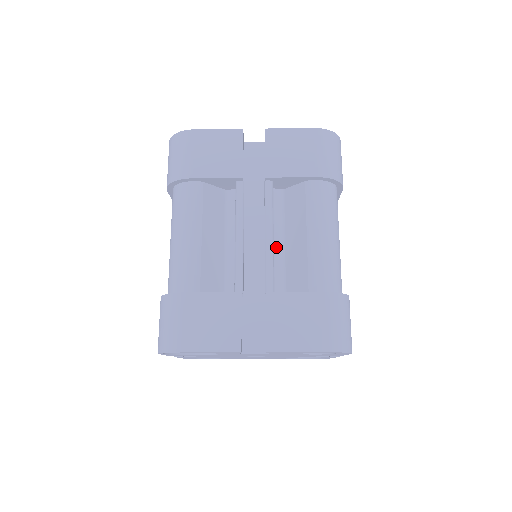
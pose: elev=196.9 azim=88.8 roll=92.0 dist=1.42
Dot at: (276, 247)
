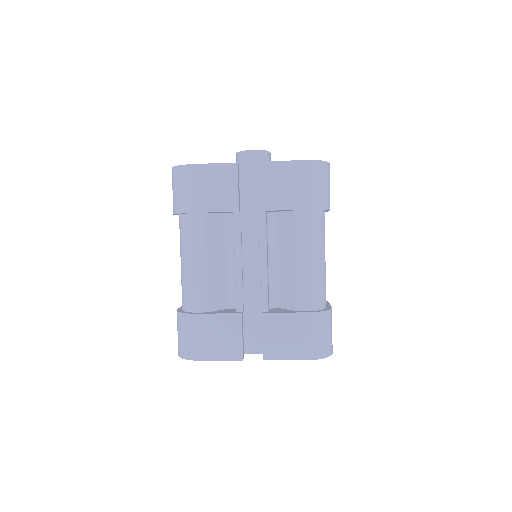
Dot at: (271, 266)
